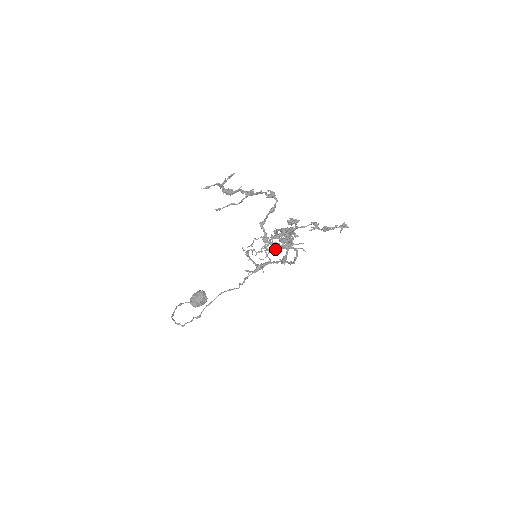
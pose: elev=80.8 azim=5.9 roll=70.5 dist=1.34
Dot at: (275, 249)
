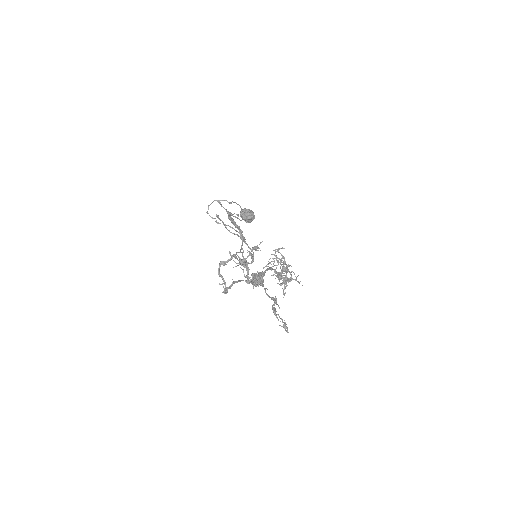
Dot at: occluded
